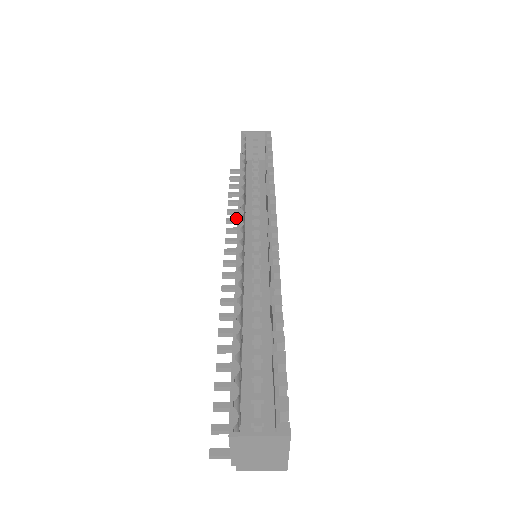
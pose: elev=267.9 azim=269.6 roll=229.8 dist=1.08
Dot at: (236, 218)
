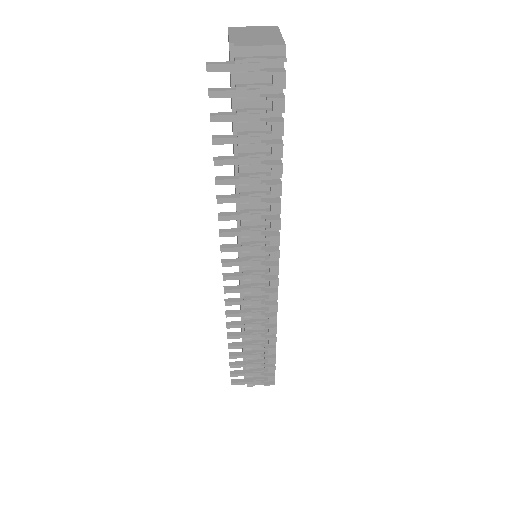
Dot at: (237, 324)
